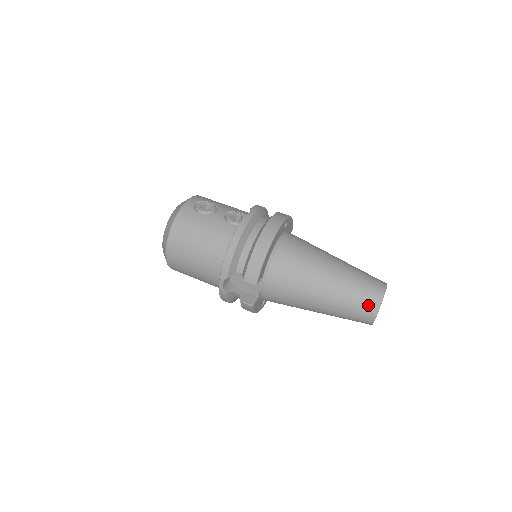
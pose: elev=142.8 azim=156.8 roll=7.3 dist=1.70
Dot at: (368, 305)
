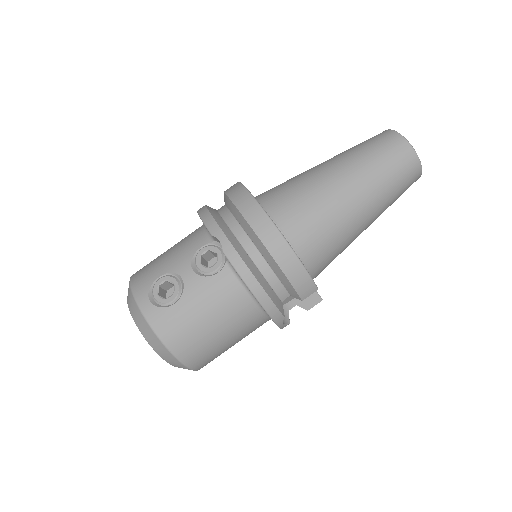
Dot at: (410, 172)
